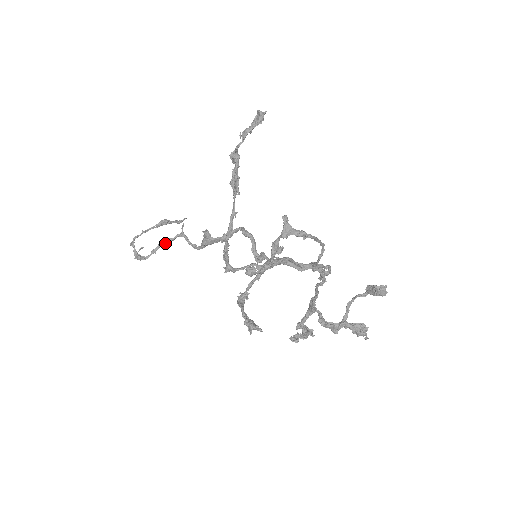
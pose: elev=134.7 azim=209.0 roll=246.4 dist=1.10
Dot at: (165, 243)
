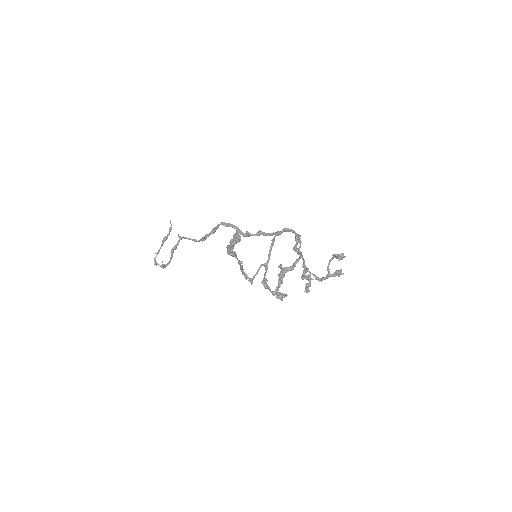
Dot at: occluded
